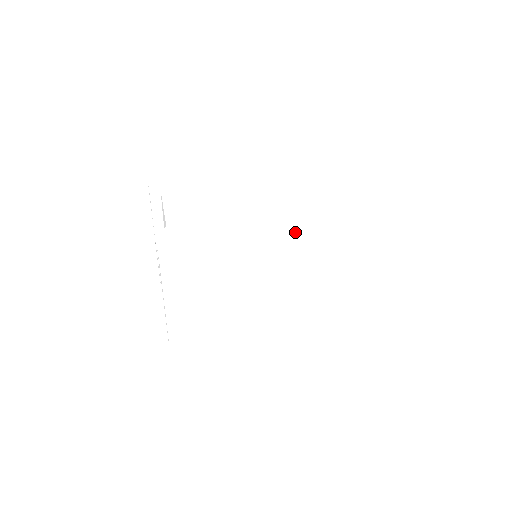
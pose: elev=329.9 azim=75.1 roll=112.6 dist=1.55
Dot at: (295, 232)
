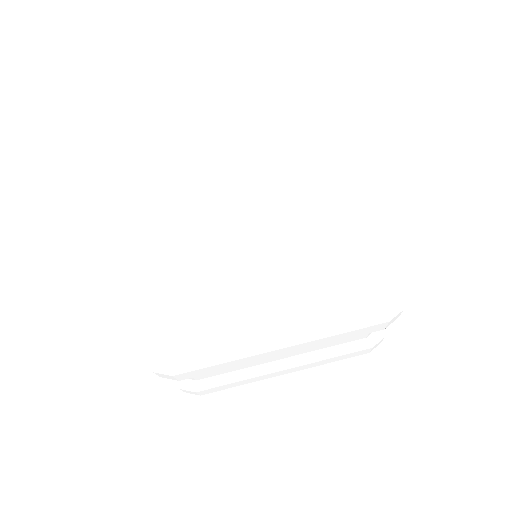
Dot at: occluded
